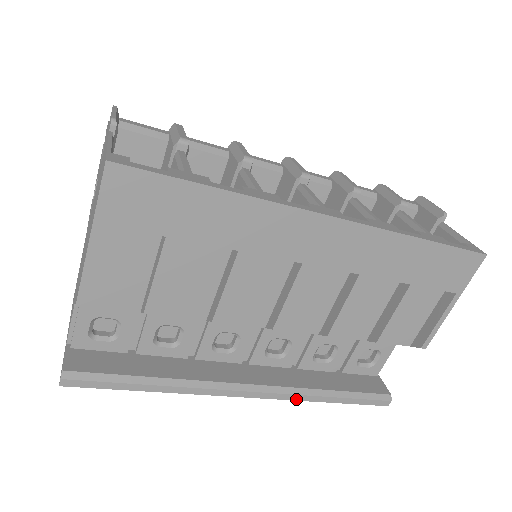
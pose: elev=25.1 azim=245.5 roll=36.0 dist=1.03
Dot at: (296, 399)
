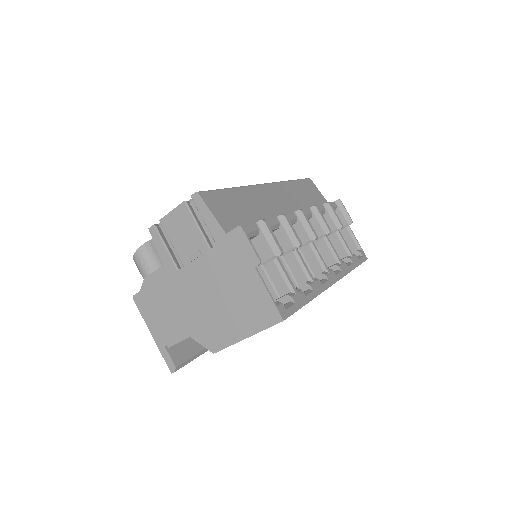
Dot at: occluded
